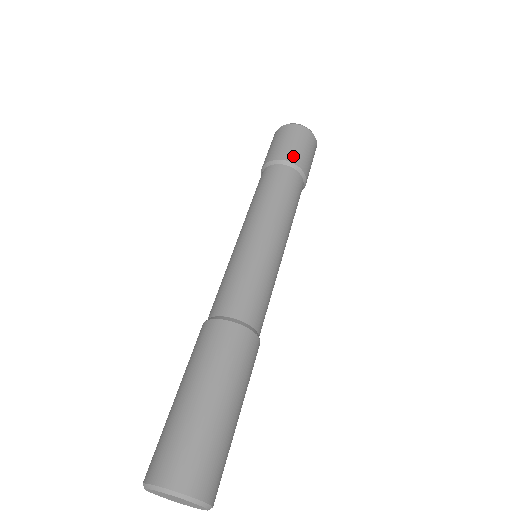
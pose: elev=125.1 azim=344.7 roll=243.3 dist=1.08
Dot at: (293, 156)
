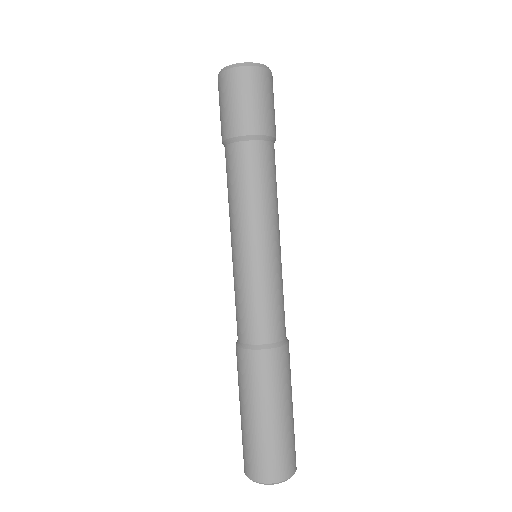
Dot at: (271, 126)
